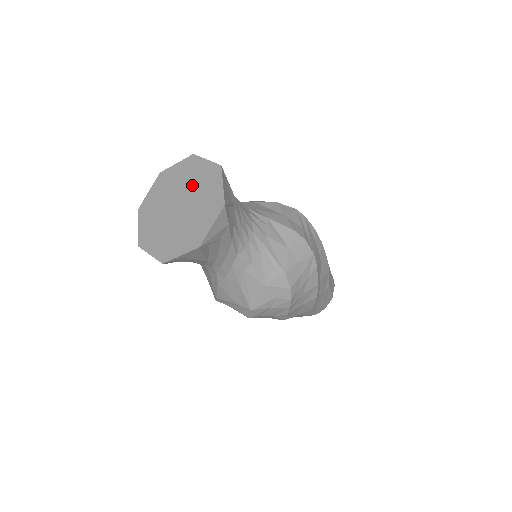
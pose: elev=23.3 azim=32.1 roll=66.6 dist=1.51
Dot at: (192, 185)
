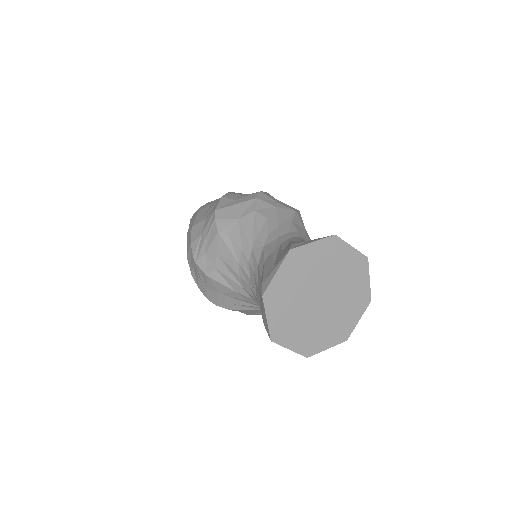
Dot at: (336, 275)
